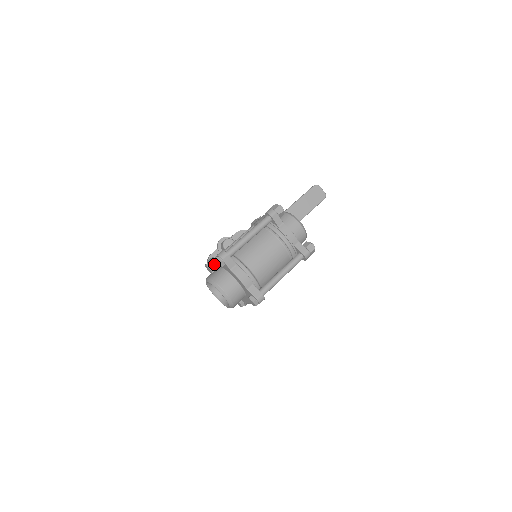
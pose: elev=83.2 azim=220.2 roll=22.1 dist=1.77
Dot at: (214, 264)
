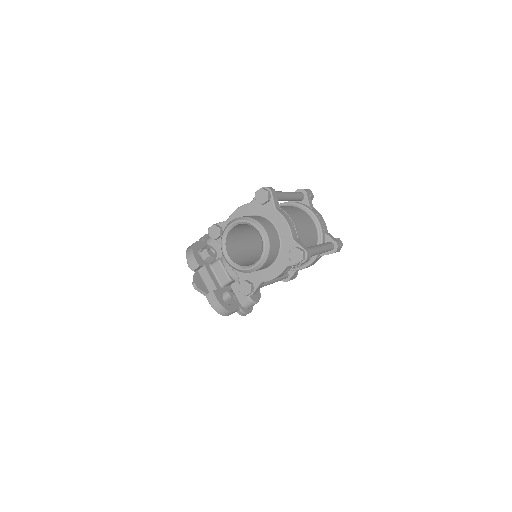
Dot at: (232, 219)
